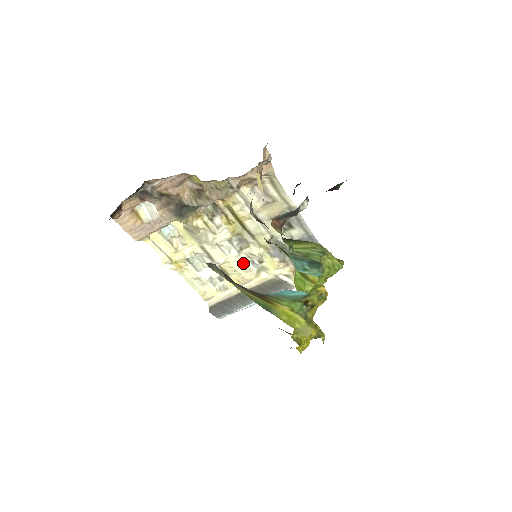
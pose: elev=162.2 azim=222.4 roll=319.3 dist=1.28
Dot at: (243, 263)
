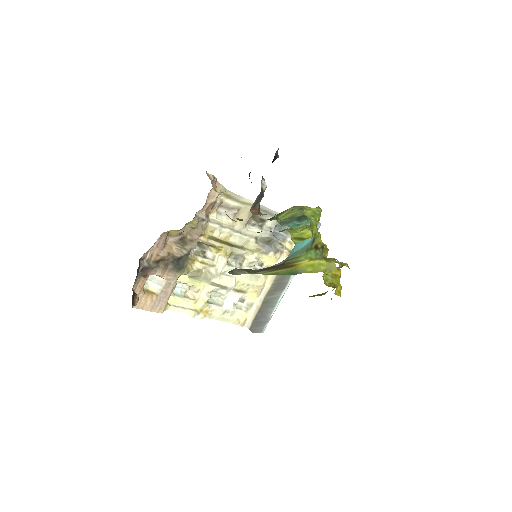
Dot at: (249, 275)
